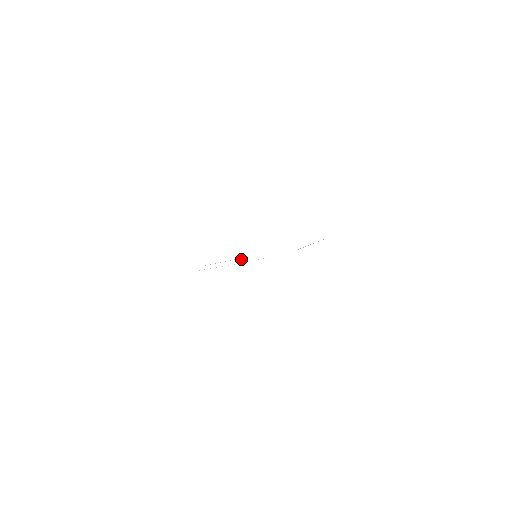
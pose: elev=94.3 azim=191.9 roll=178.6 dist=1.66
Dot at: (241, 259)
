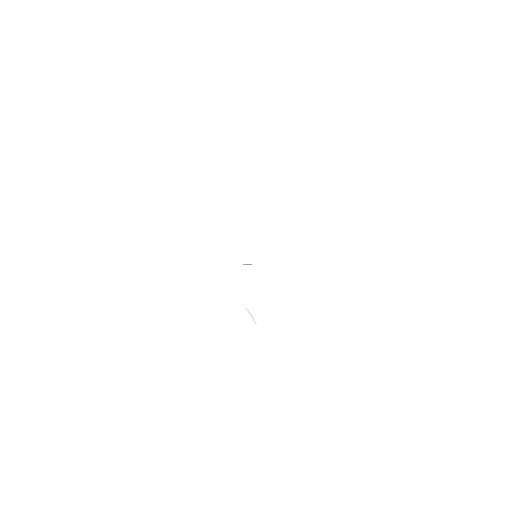
Dot at: occluded
